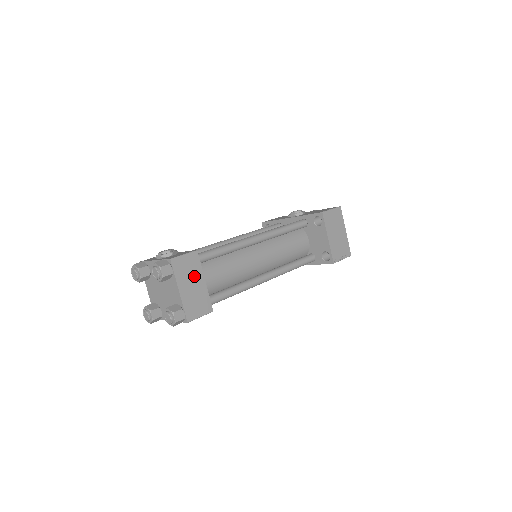
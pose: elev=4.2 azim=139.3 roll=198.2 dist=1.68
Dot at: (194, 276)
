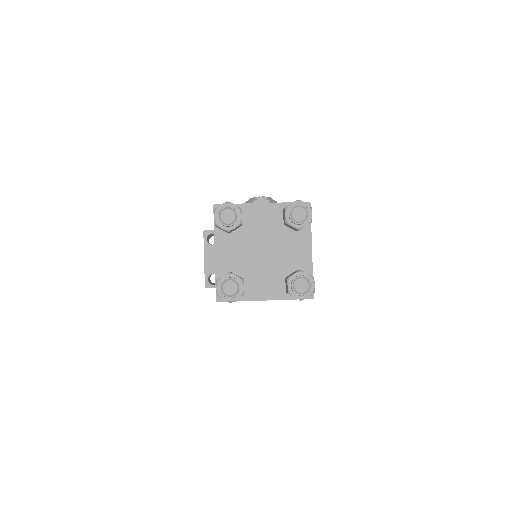
Dot at: occluded
